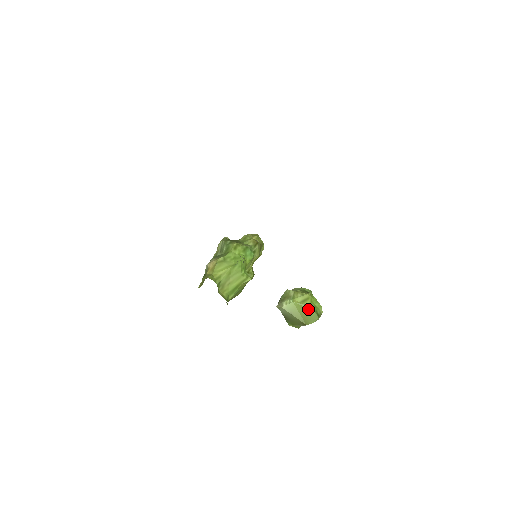
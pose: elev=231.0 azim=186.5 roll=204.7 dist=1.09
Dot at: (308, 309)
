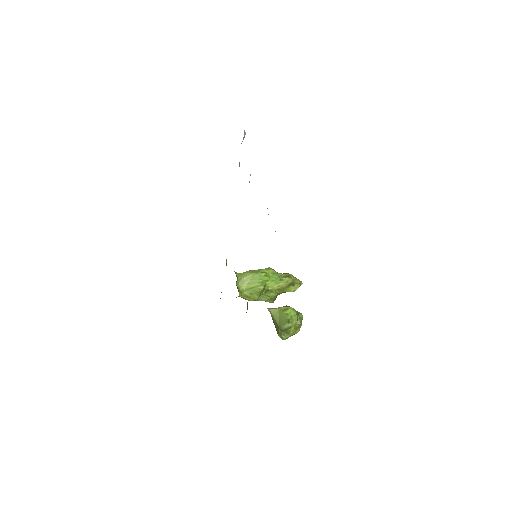
Dot at: (284, 315)
